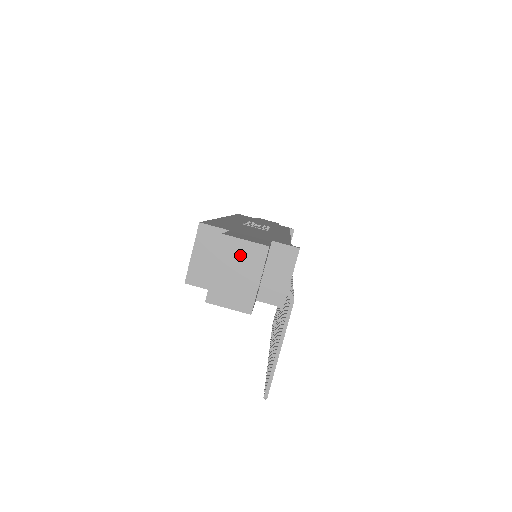
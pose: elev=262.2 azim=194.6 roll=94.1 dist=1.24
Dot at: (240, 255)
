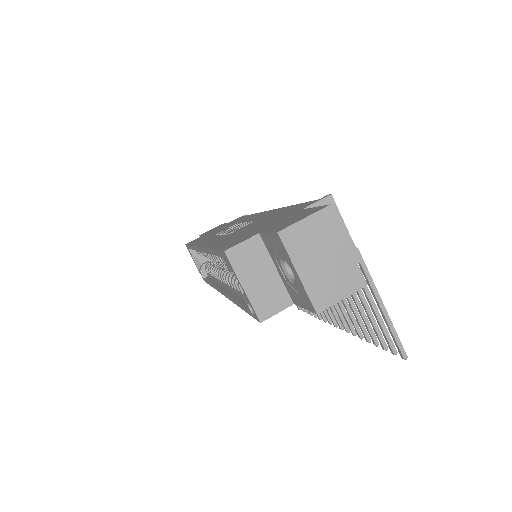
Dot at: (311, 238)
